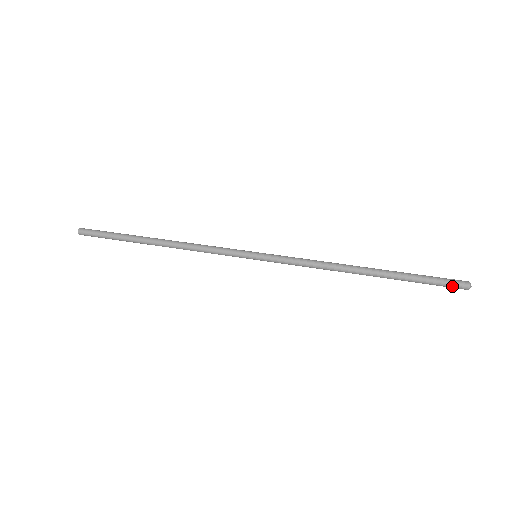
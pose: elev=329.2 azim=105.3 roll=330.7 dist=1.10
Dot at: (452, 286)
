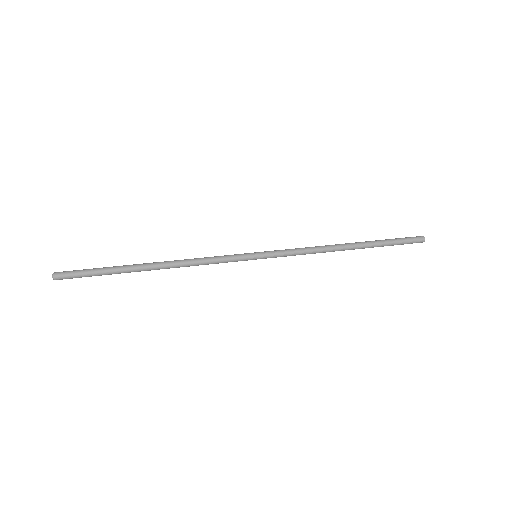
Dot at: (413, 242)
